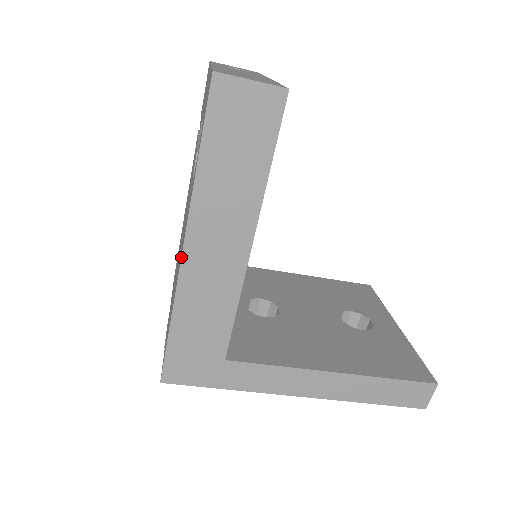
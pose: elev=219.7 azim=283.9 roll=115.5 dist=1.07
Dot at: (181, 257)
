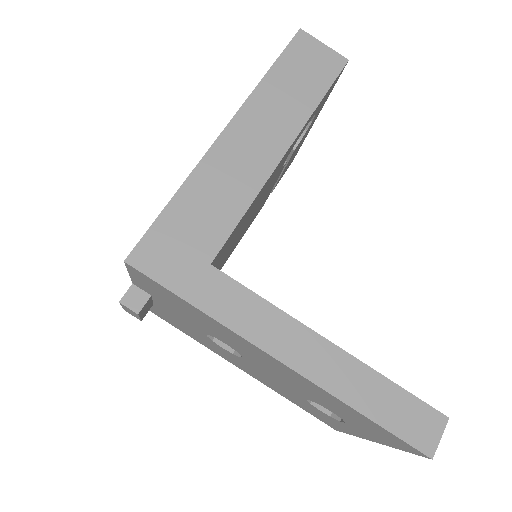
Dot at: (218, 136)
